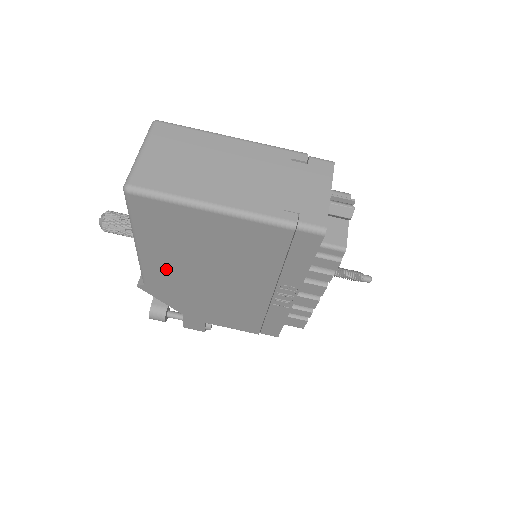
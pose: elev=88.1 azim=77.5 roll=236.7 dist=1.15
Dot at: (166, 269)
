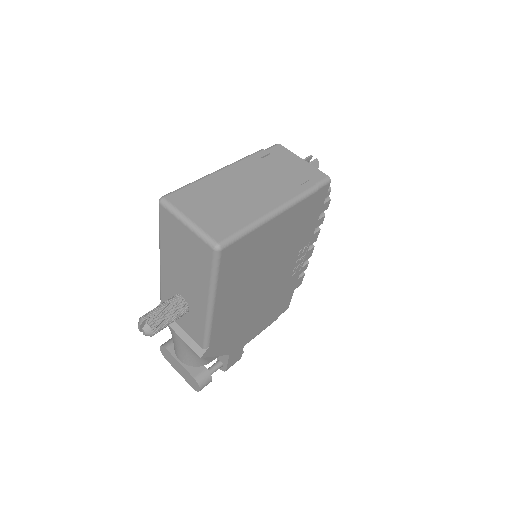
Dot at: (229, 312)
